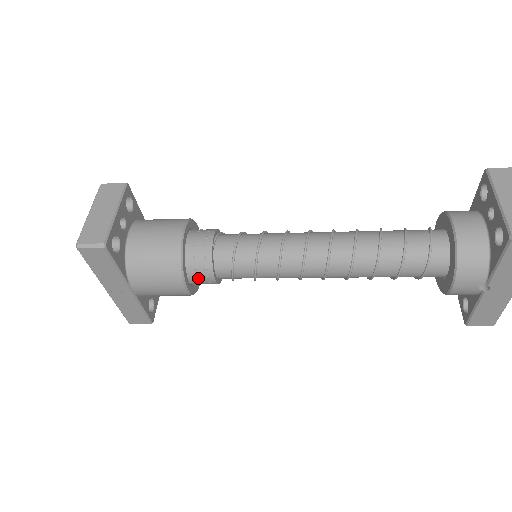
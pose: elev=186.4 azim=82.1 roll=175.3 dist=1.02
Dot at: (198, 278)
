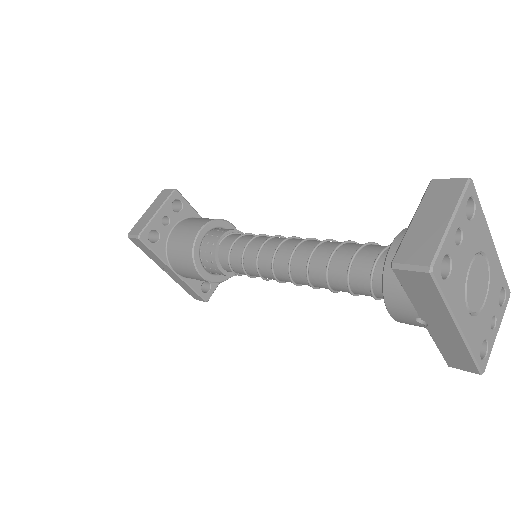
Dot at: (211, 269)
